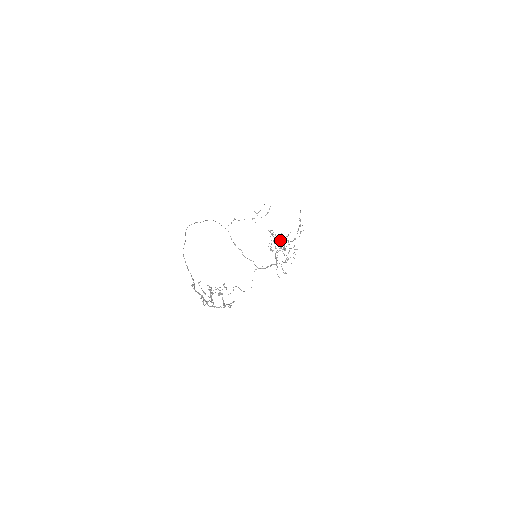
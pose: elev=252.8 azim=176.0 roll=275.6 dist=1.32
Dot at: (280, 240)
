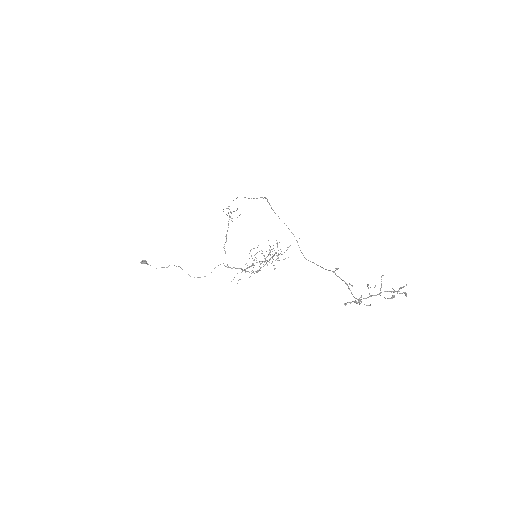
Dot at: occluded
